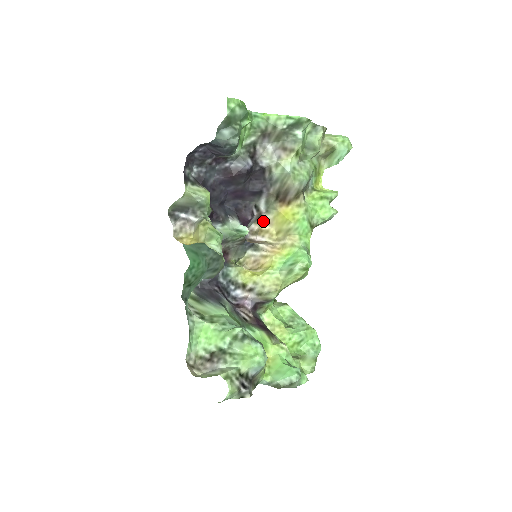
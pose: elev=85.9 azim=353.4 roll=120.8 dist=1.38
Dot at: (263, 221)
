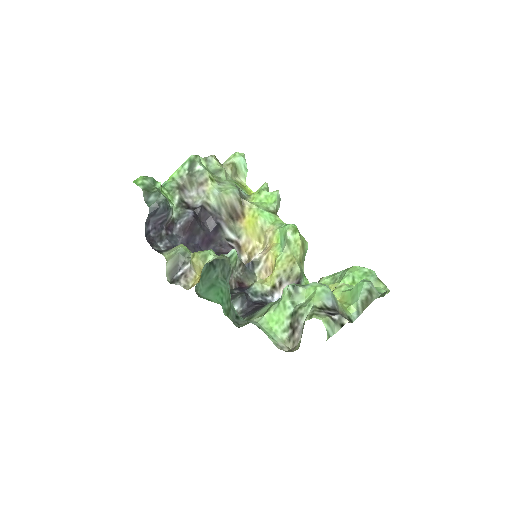
Dot at: (244, 247)
